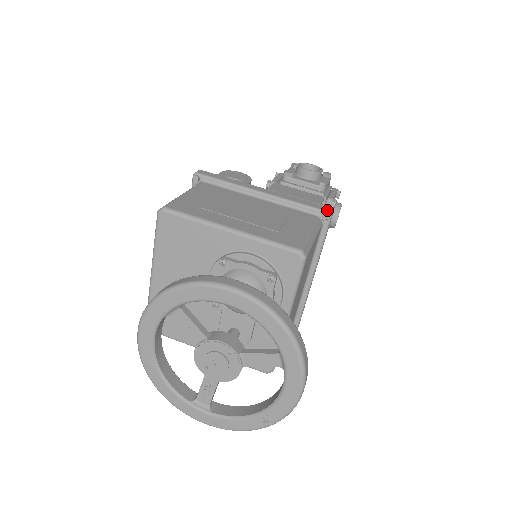
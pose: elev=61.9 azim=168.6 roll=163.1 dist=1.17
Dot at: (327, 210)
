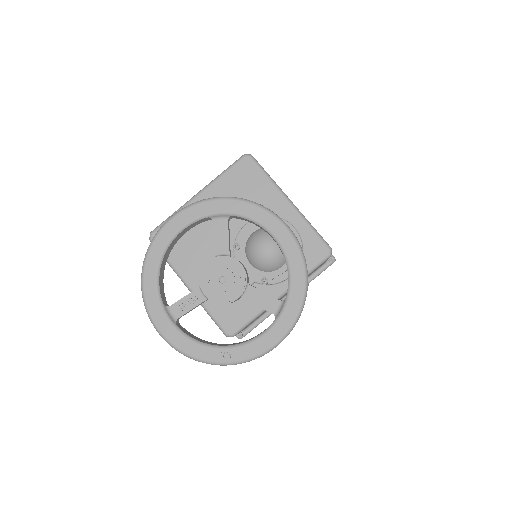
Dot at: occluded
